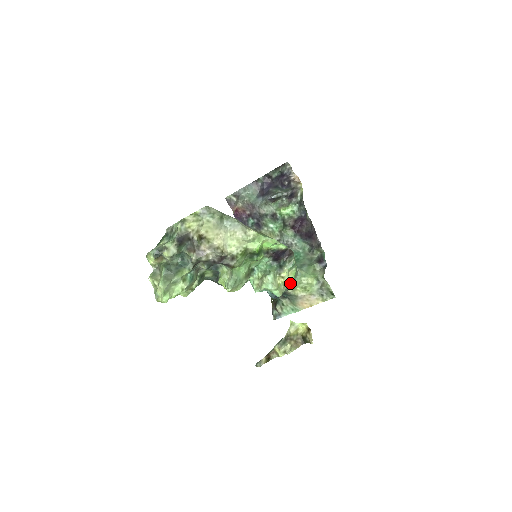
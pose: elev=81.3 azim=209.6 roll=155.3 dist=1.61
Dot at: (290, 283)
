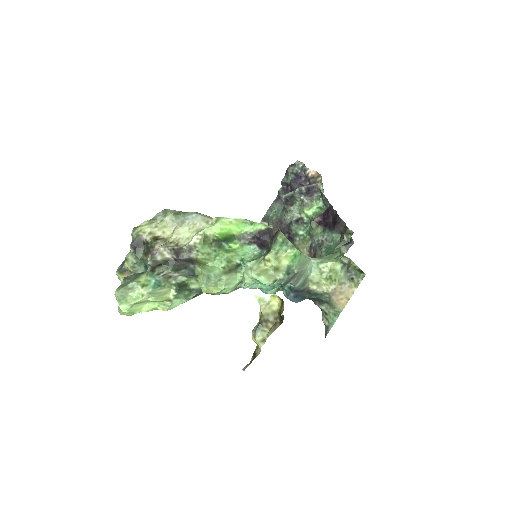
Dot at: (286, 268)
